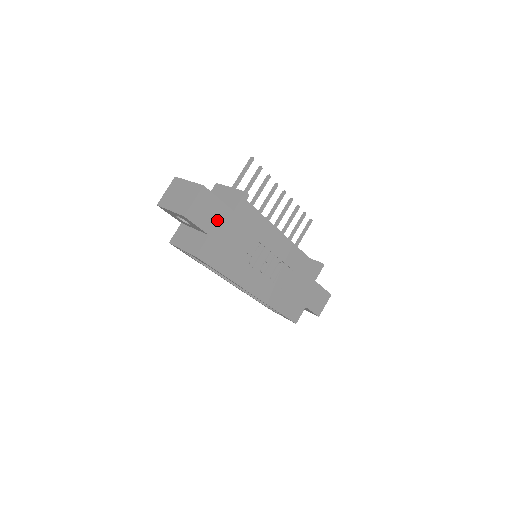
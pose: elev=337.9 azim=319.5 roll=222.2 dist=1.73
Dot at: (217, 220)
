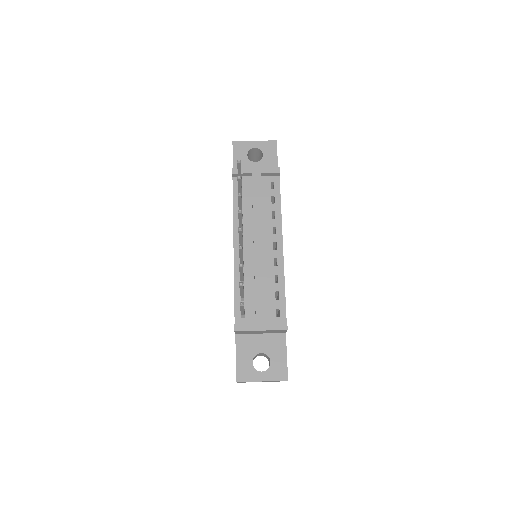
Dot at: occluded
